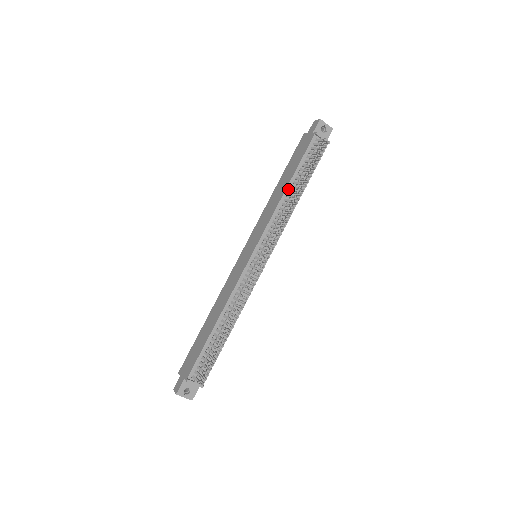
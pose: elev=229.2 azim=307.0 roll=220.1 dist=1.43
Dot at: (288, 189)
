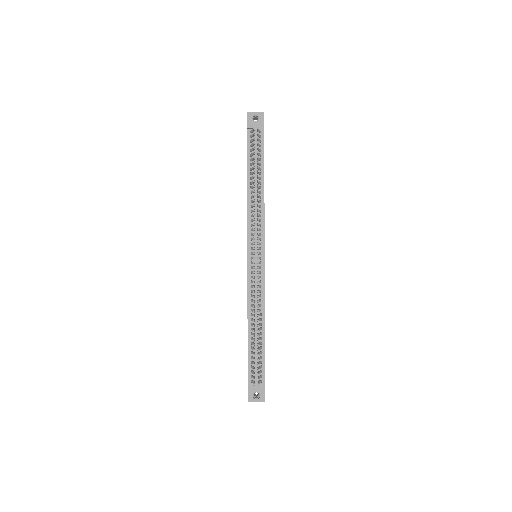
Dot at: (249, 187)
